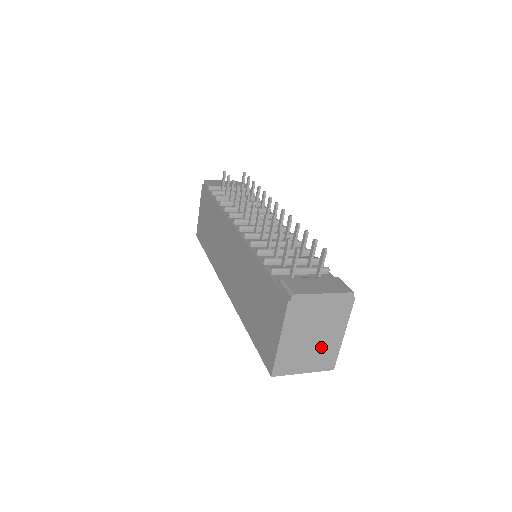
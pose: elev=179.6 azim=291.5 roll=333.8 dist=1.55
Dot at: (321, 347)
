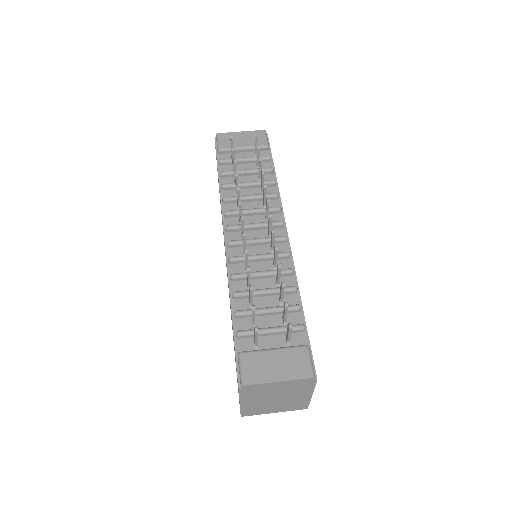
Dot at: (288, 402)
